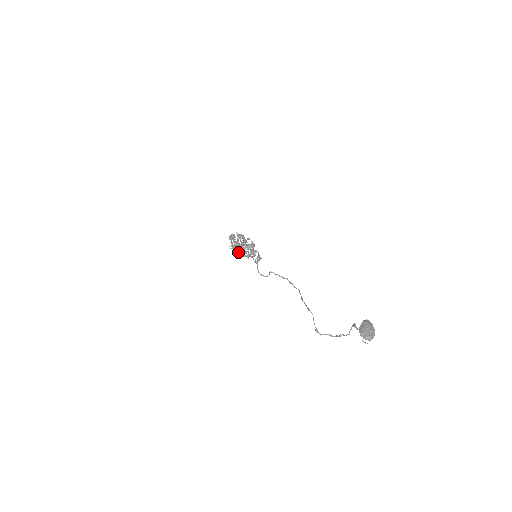
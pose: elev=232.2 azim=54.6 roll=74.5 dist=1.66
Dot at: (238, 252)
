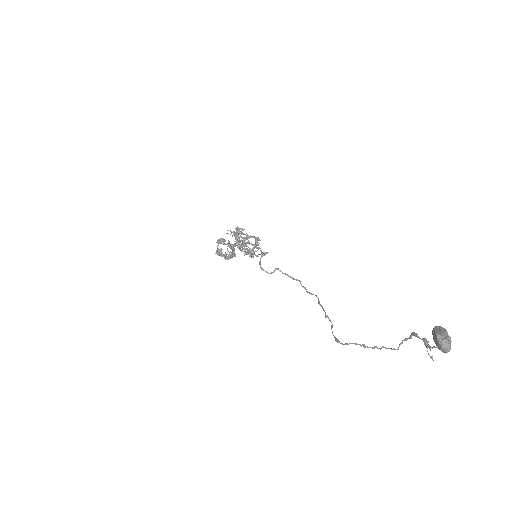
Dot at: (238, 240)
